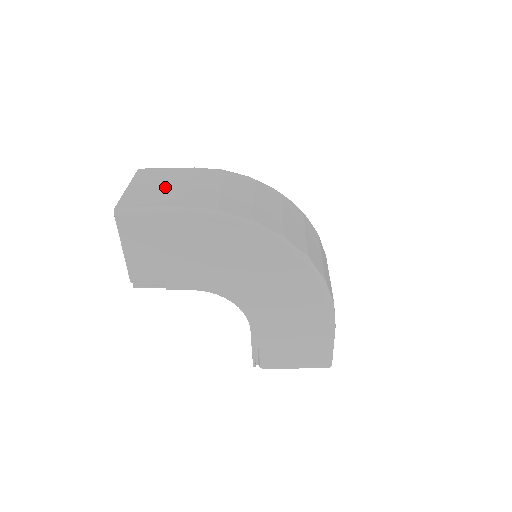
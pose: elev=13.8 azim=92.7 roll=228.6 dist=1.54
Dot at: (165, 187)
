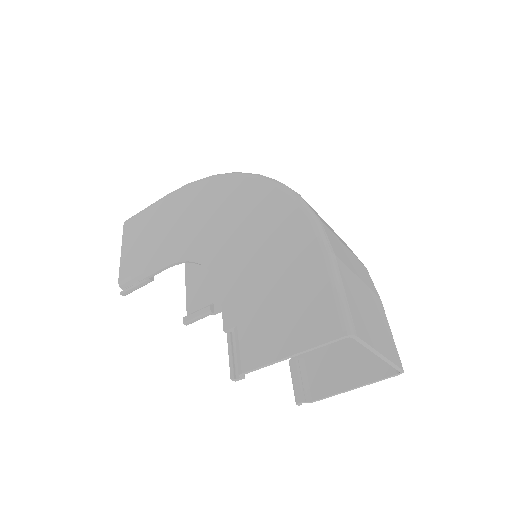
Dot at: occluded
